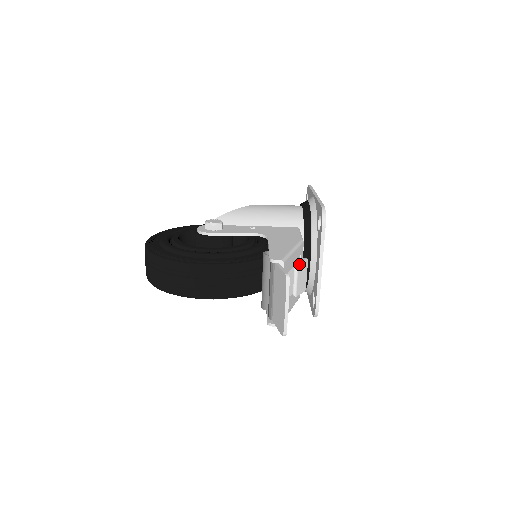
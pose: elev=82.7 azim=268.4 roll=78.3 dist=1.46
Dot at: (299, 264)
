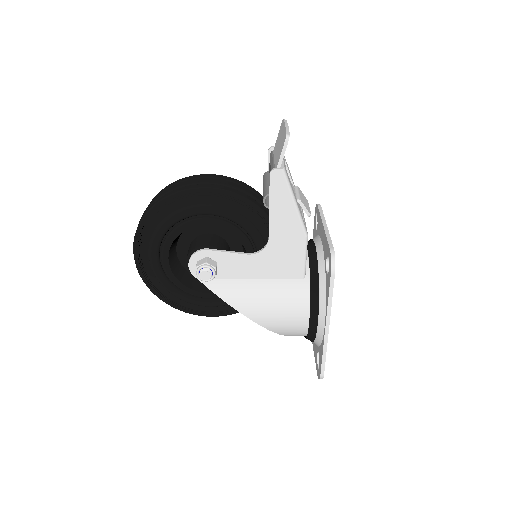
Dot at: (299, 189)
